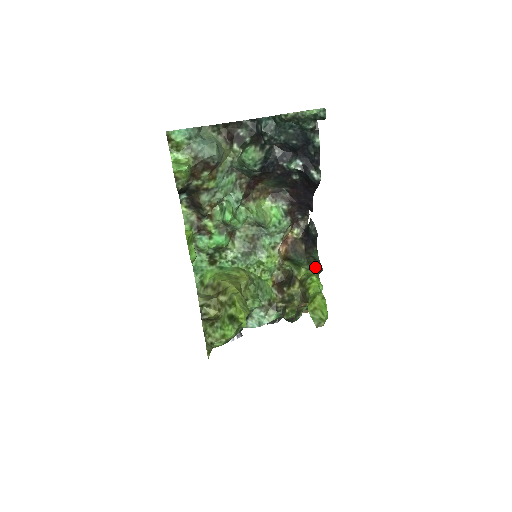
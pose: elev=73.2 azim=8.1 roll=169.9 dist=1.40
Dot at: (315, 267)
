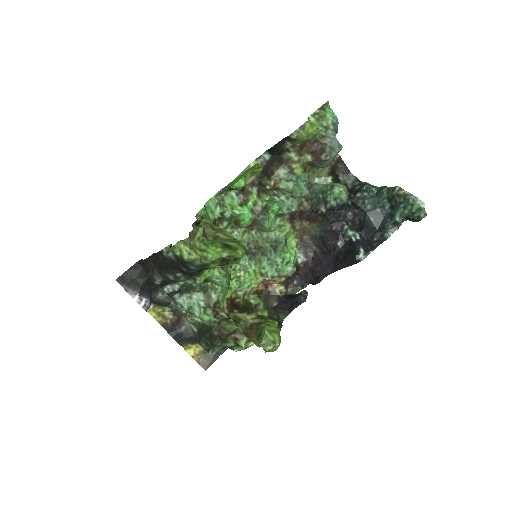
Dot at: occluded
